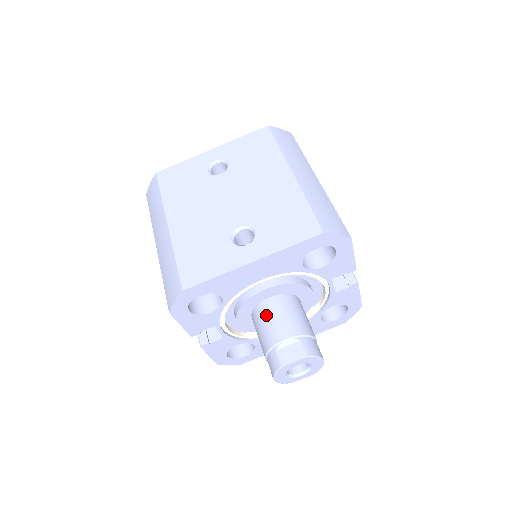
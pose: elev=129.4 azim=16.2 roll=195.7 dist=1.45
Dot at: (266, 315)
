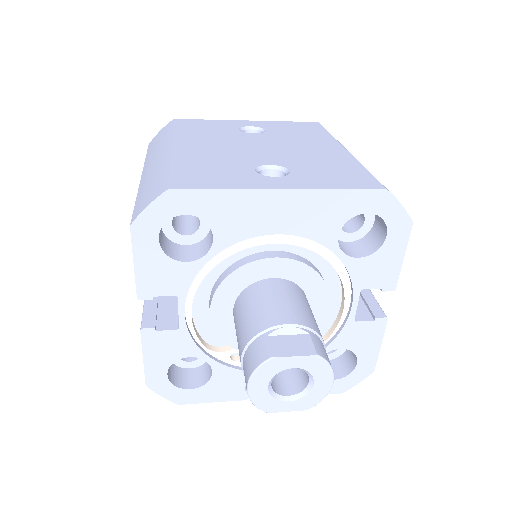
Dot at: (263, 294)
